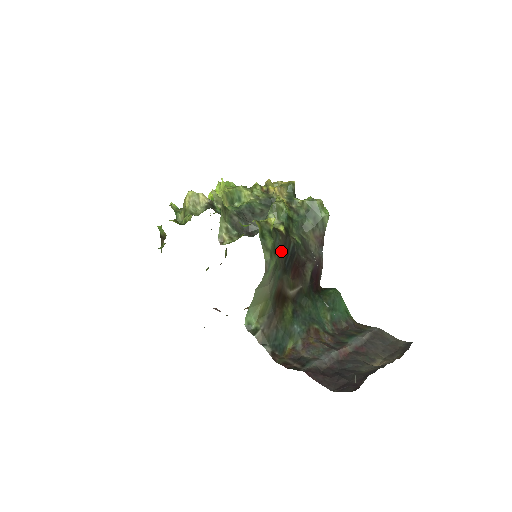
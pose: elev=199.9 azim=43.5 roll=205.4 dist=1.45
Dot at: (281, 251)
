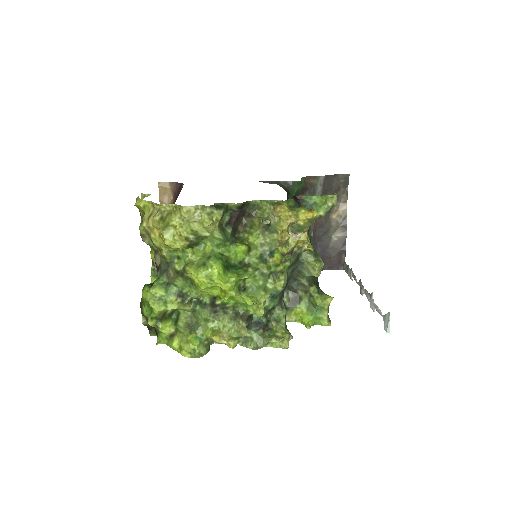
Dot at: occluded
